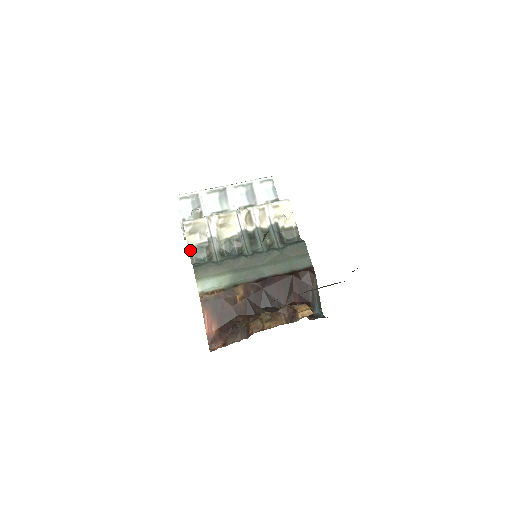
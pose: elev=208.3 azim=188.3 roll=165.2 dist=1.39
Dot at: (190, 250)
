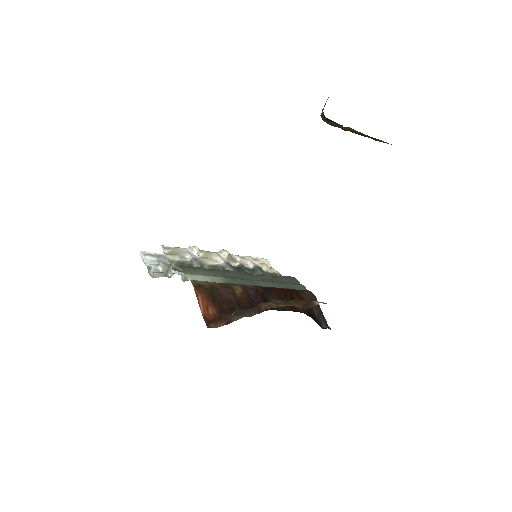
Dot at: (170, 262)
